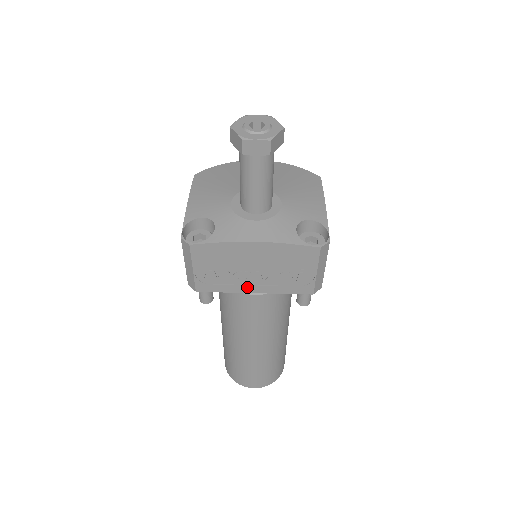
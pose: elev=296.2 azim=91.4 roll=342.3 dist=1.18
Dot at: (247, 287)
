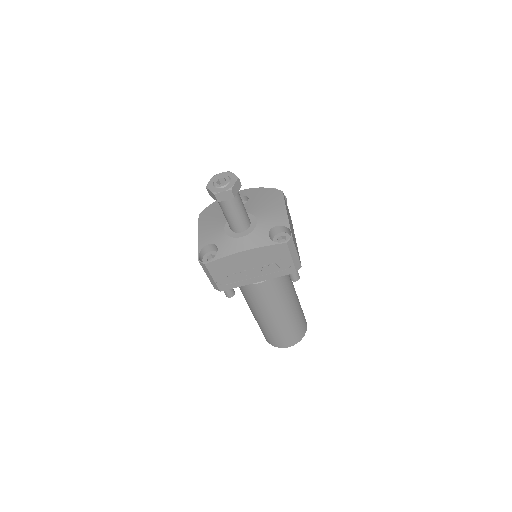
Dot at: (251, 280)
